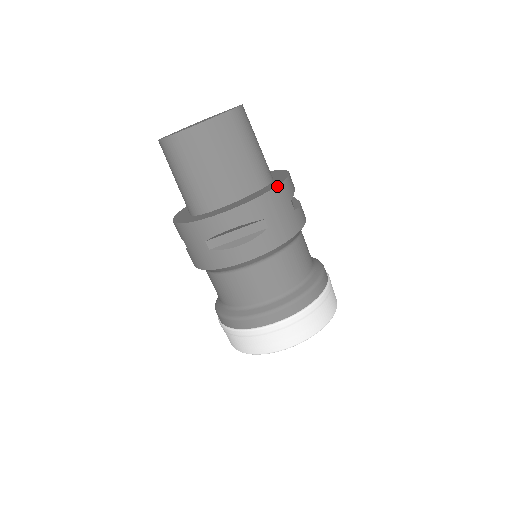
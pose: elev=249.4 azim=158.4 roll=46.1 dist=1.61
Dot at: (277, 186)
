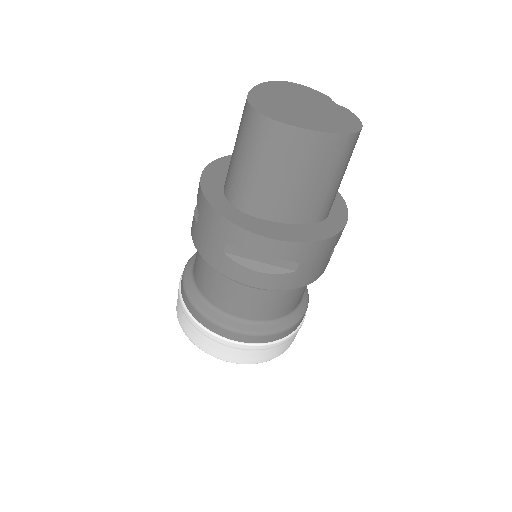
Dot at: (333, 236)
